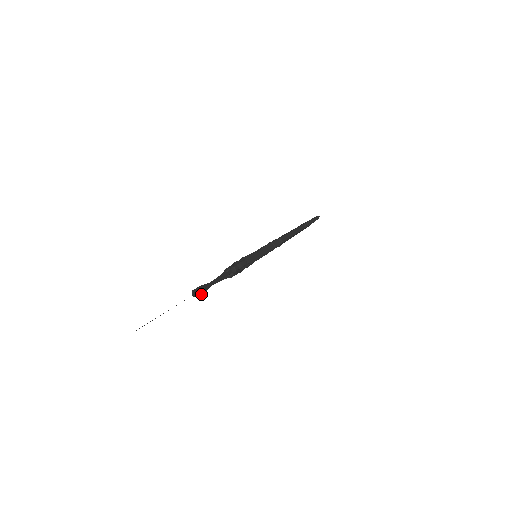
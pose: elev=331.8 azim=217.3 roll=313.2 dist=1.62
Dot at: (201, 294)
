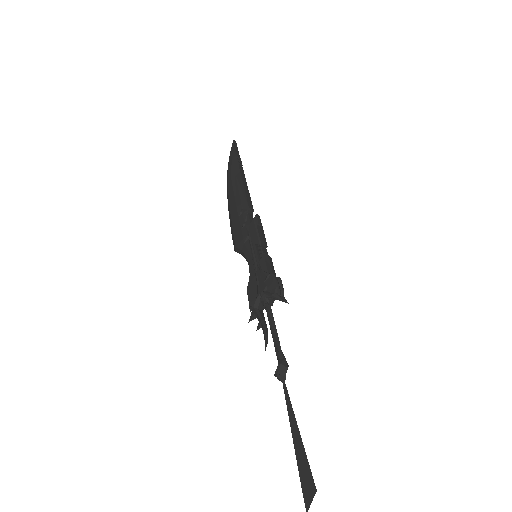
Dot at: occluded
